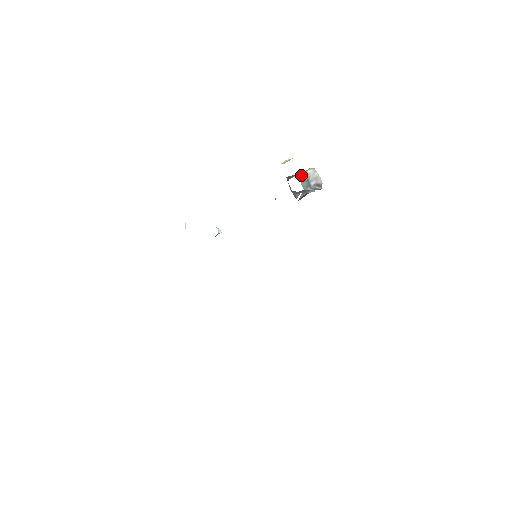
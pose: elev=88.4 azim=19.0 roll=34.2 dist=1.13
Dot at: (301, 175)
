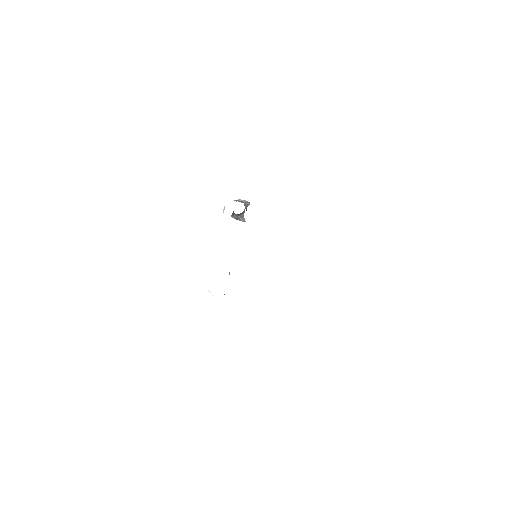
Dot at: occluded
